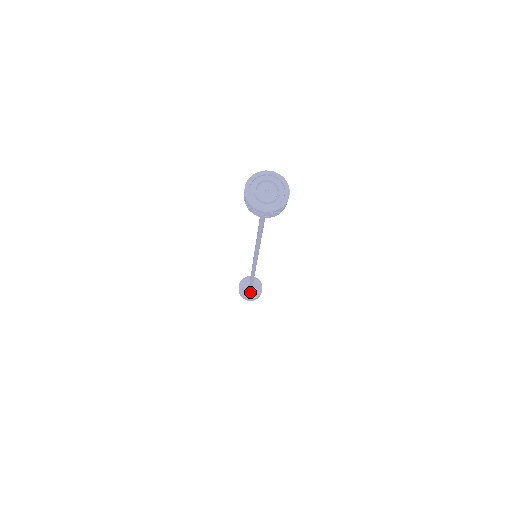
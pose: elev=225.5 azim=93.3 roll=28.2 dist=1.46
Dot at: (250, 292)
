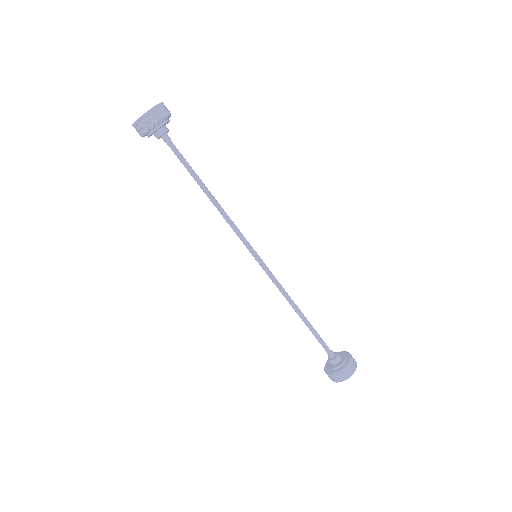
Dot at: (338, 363)
